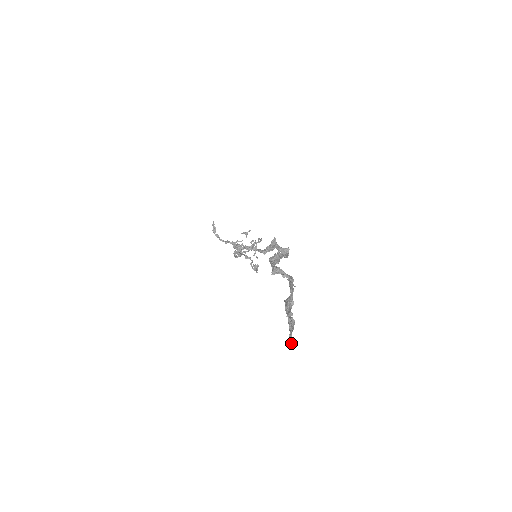
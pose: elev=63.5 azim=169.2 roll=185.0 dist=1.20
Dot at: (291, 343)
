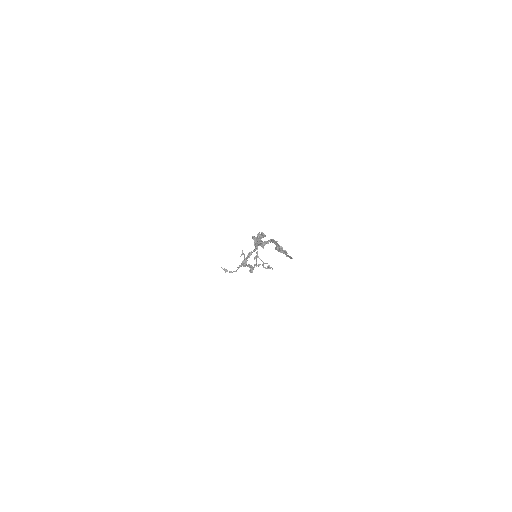
Dot at: (290, 258)
